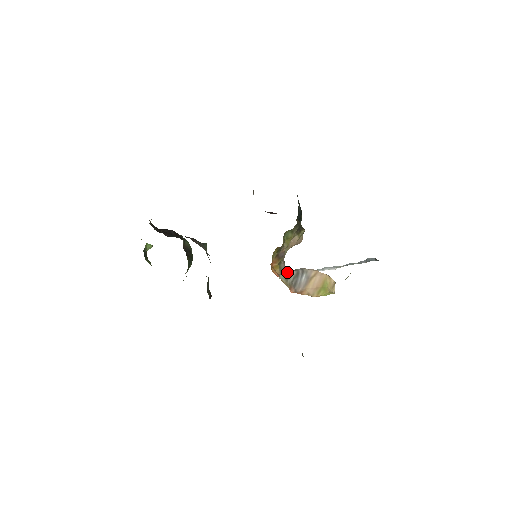
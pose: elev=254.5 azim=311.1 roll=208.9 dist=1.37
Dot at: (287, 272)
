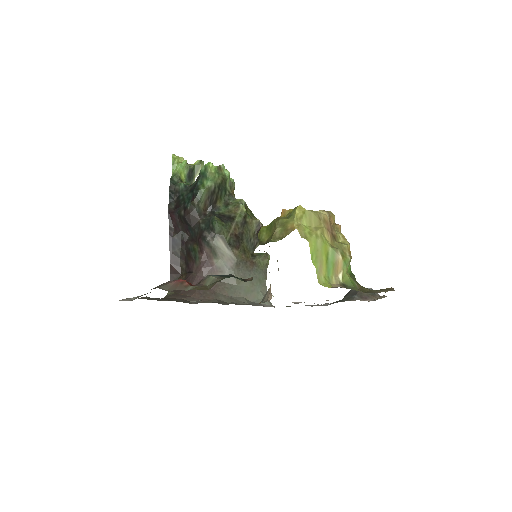
Dot at: occluded
